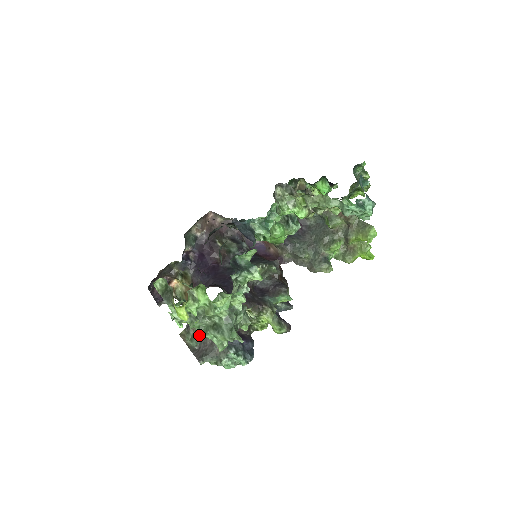
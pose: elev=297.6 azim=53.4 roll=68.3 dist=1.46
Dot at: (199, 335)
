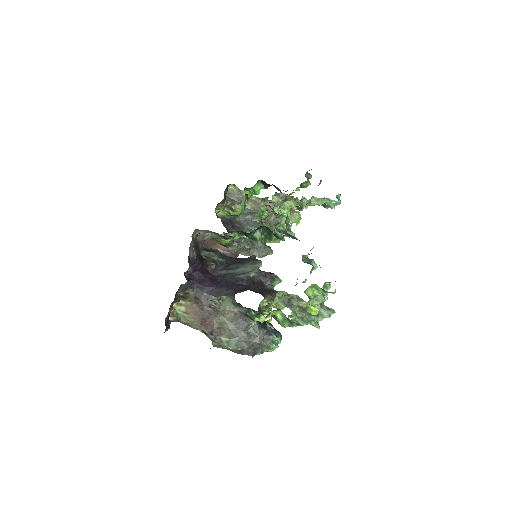
Dot at: (302, 325)
